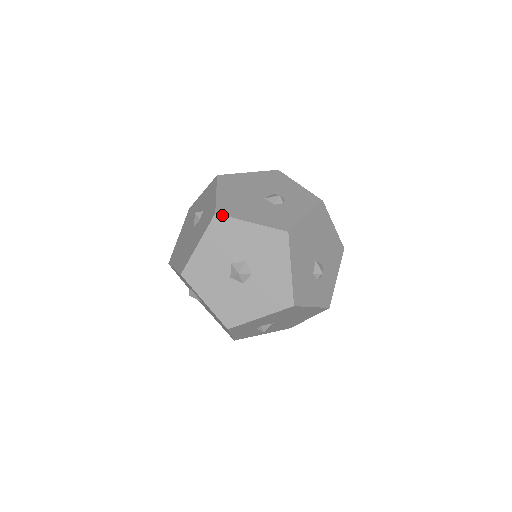
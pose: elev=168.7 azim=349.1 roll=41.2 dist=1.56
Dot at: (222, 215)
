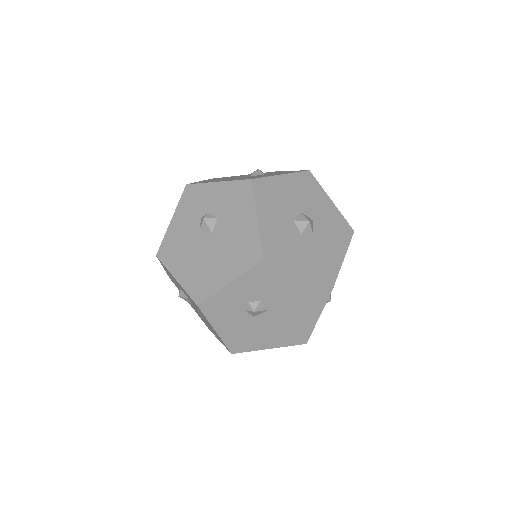
Dot at: occluded
